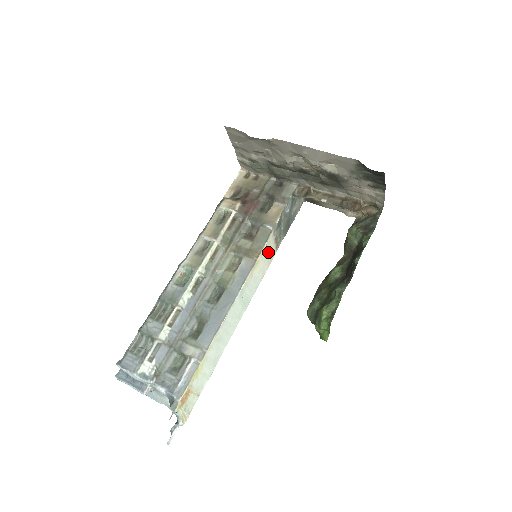
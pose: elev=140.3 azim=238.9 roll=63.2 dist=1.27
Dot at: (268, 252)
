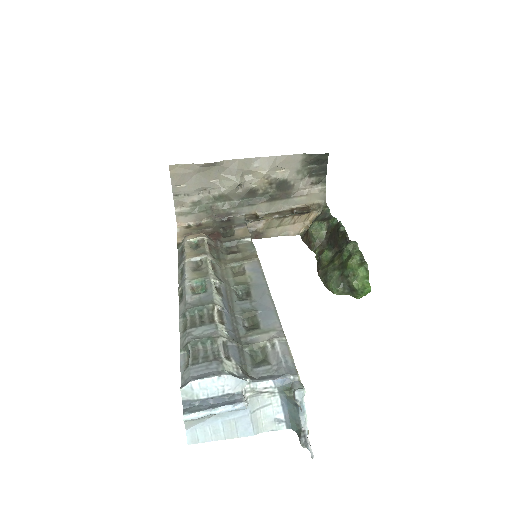
Dot at: occluded
